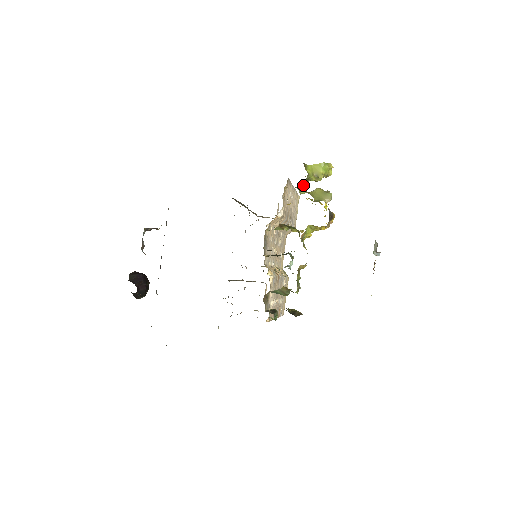
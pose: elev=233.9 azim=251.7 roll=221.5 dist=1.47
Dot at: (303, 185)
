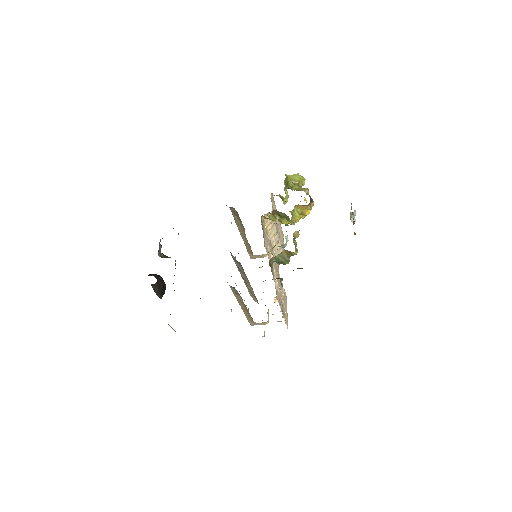
Dot at: (285, 185)
